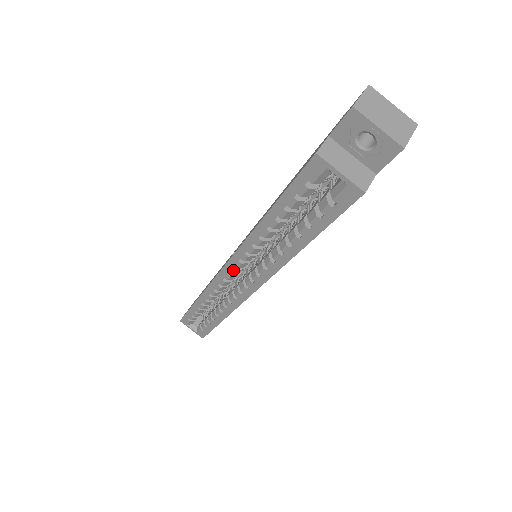
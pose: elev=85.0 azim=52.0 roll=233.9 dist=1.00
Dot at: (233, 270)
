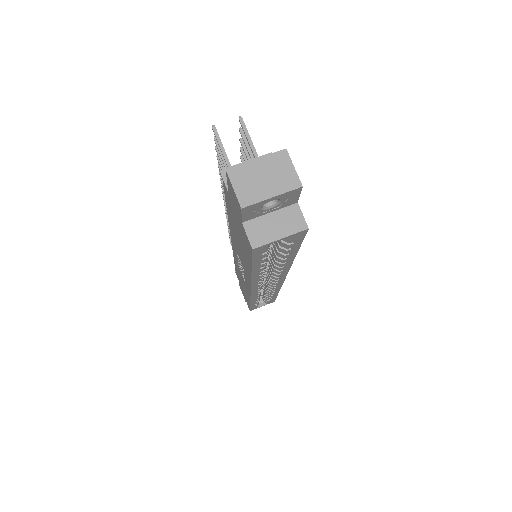
Dot at: (259, 288)
